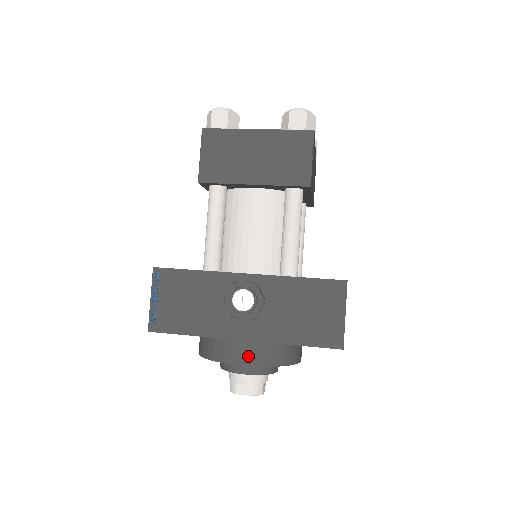
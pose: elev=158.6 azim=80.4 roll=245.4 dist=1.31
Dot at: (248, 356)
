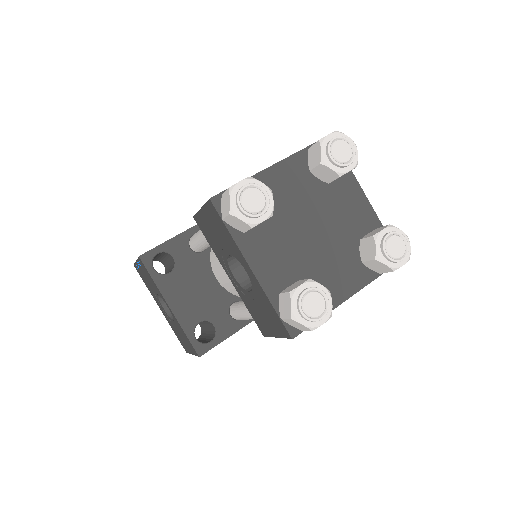
Dot at: occluded
